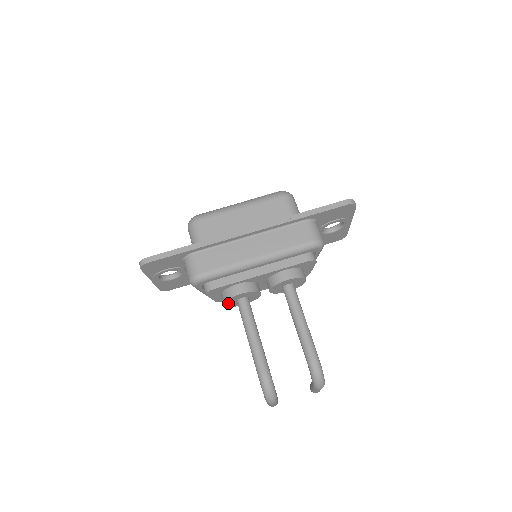
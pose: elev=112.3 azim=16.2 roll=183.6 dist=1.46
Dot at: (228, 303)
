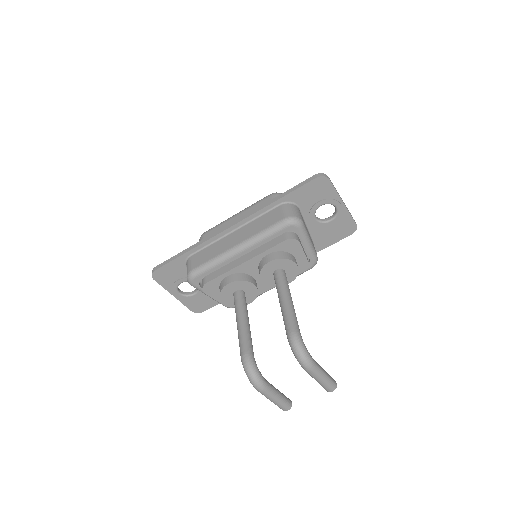
Dot at: (227, 300)
